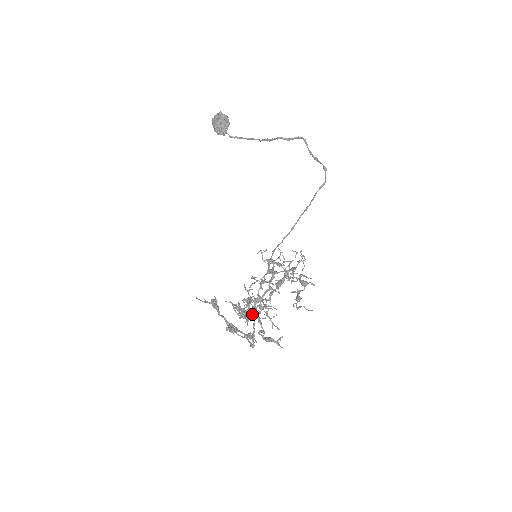
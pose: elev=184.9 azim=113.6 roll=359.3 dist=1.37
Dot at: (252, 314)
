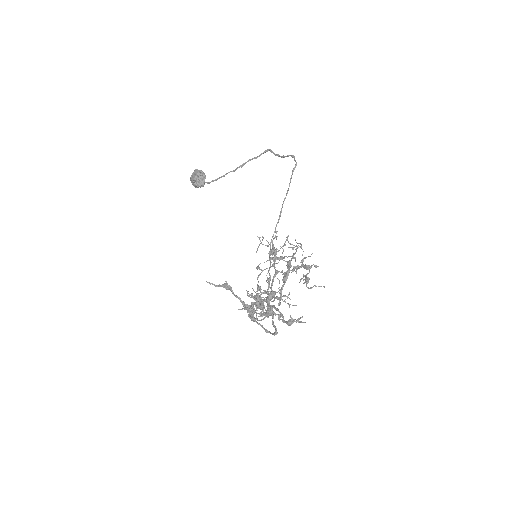
Dot at: (266, 300)
